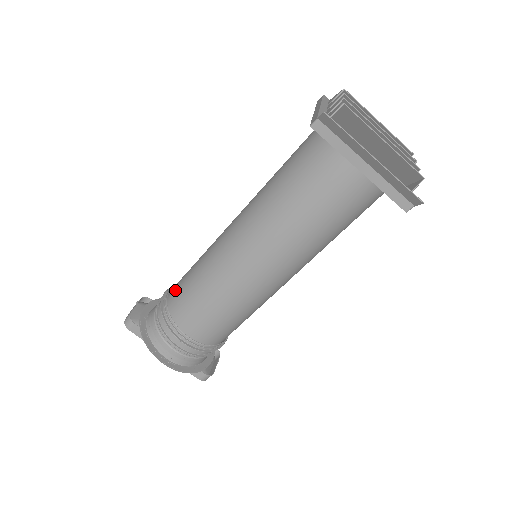
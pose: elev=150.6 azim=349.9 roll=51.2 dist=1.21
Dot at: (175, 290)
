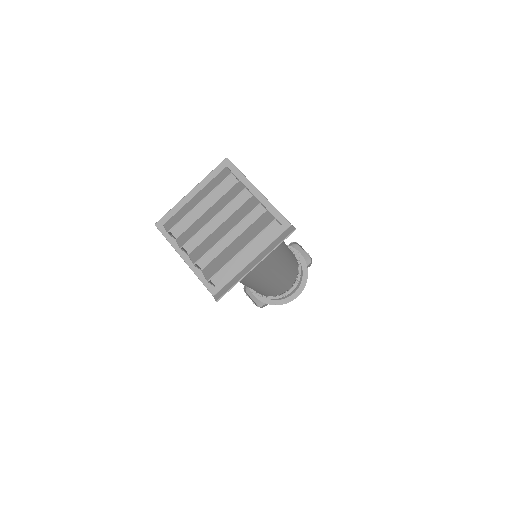
Dot at: occluded
